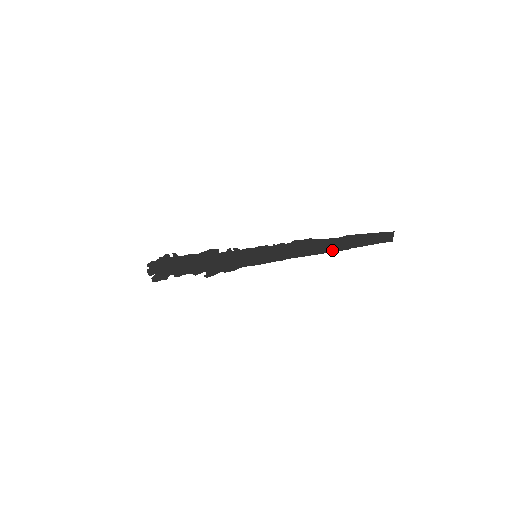
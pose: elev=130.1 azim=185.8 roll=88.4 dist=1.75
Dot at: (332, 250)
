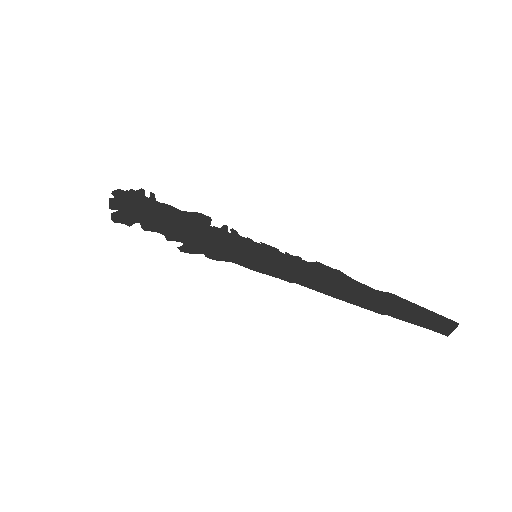
Dot at: (360, 303)
